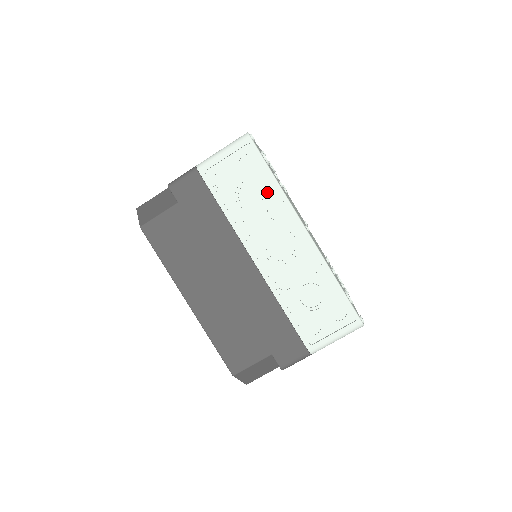
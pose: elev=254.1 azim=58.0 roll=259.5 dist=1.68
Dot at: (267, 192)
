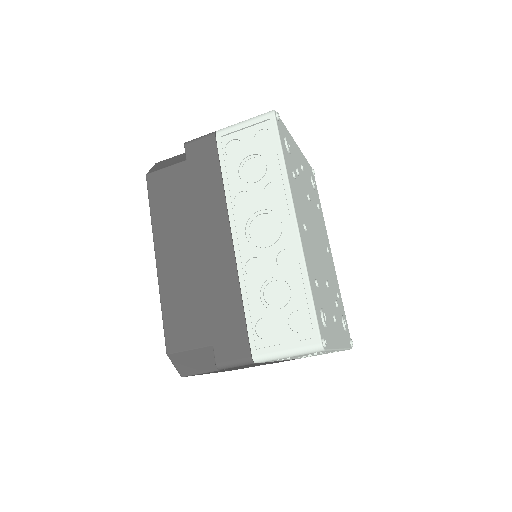
Dot at: (271, 170)
